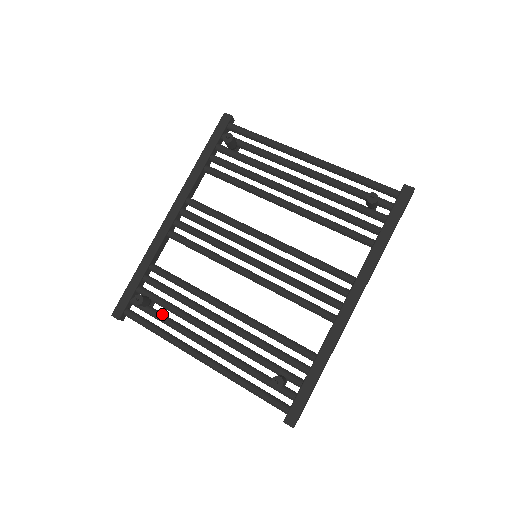
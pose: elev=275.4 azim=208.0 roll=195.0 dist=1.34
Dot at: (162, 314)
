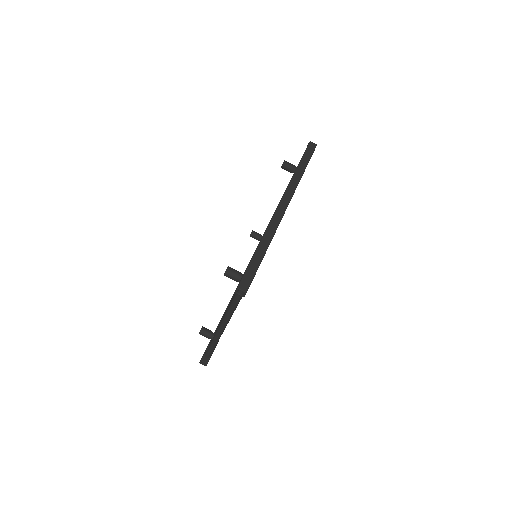
Dot at: occluded
